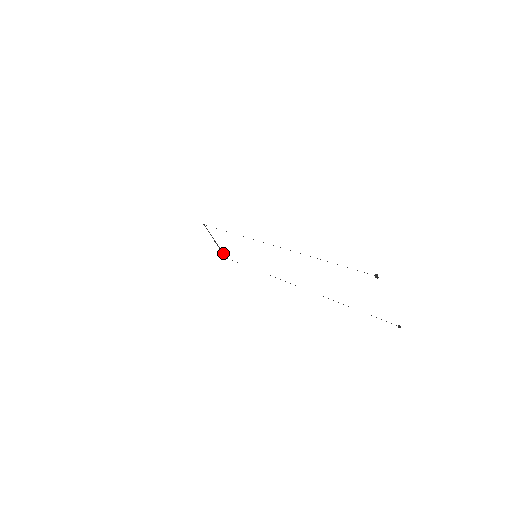
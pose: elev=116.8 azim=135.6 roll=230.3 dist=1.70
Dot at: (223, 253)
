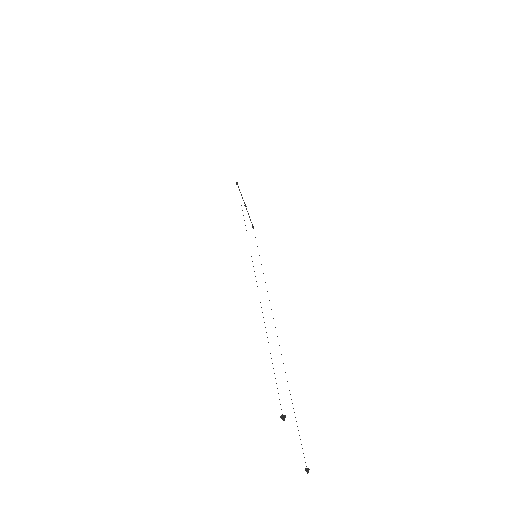
Dot at: occluded
